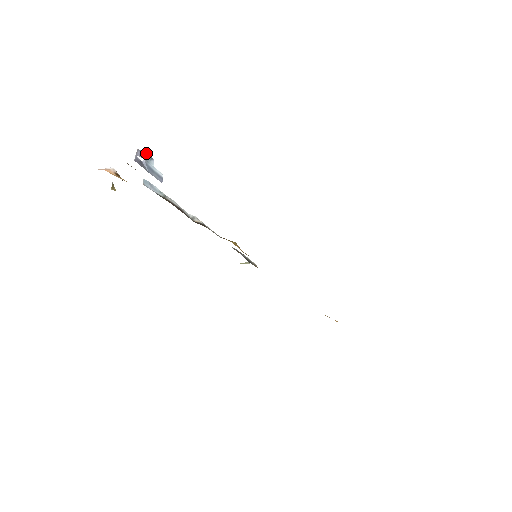
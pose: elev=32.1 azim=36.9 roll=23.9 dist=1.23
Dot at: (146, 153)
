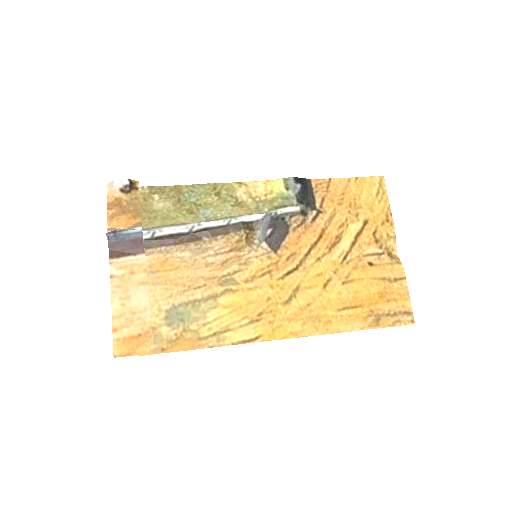
Dot at: (115, 230)
